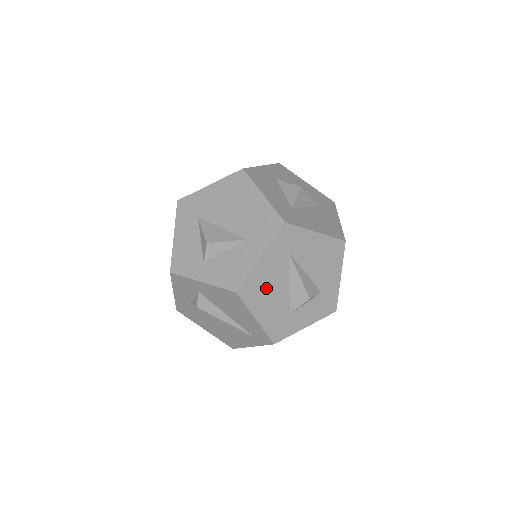
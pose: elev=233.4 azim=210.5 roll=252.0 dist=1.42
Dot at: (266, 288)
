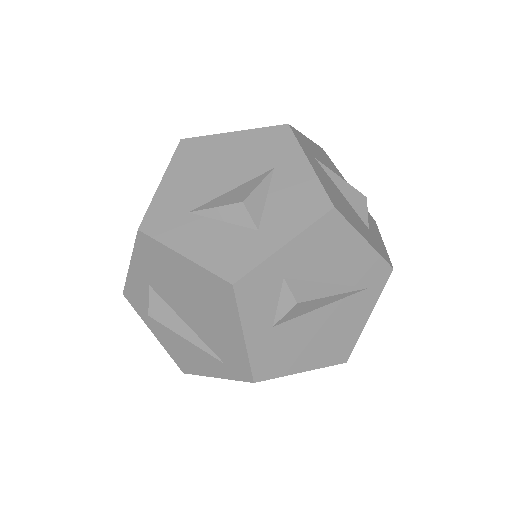
Dot at: (339, 200)
